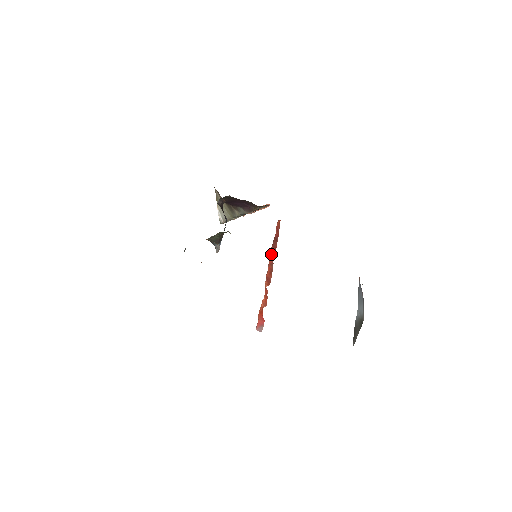
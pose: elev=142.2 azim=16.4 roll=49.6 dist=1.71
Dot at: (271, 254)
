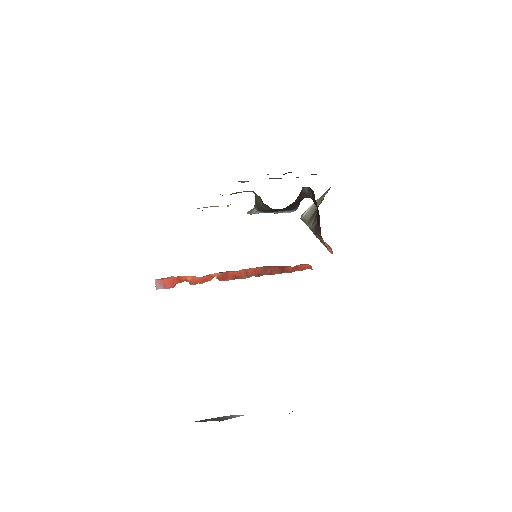
Dot at: (260, 269)
